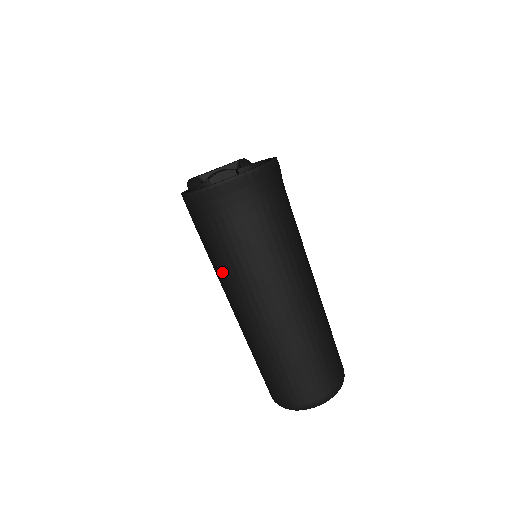
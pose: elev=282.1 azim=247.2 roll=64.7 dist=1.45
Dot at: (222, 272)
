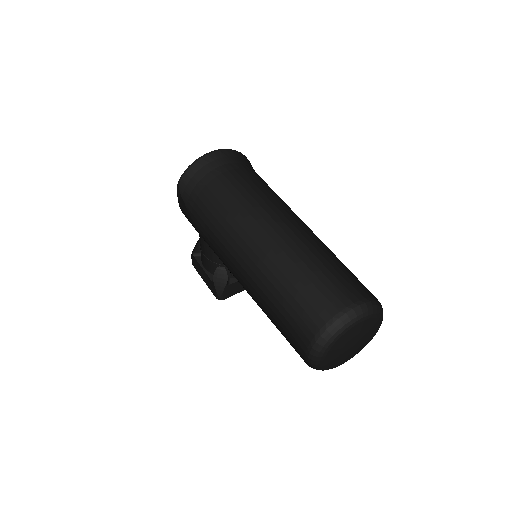
Dot at: (217, 227)
